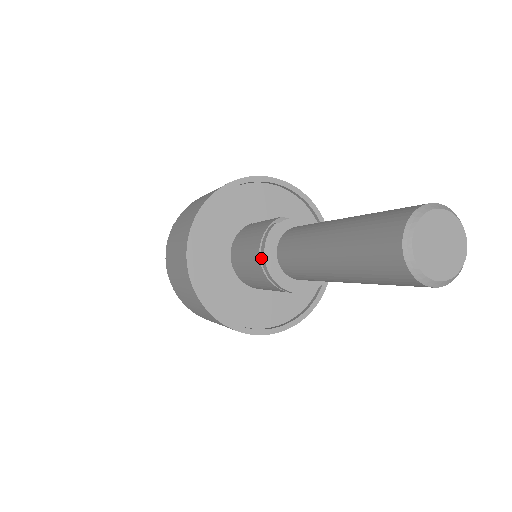
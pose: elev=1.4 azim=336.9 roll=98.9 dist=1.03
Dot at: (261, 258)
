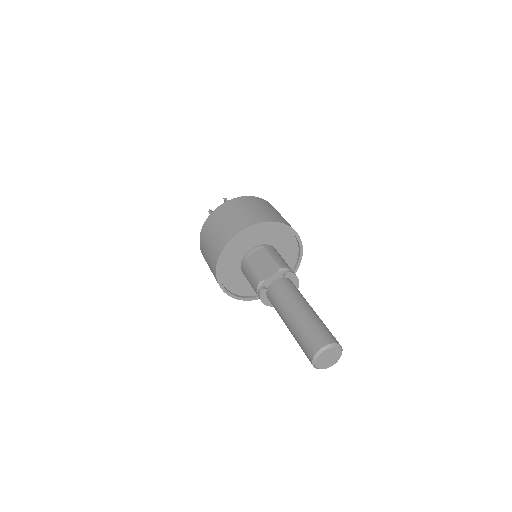
Dot at: (263, 302)
